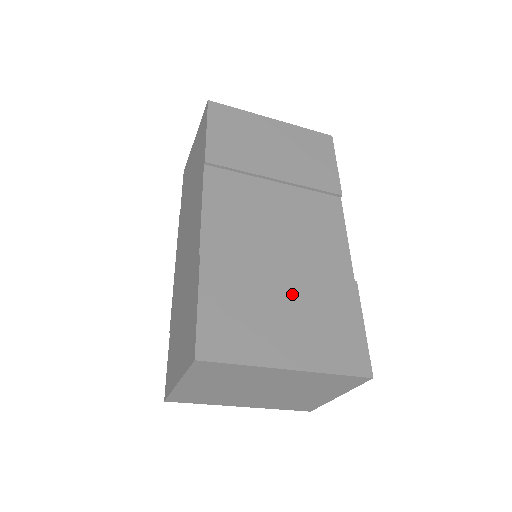
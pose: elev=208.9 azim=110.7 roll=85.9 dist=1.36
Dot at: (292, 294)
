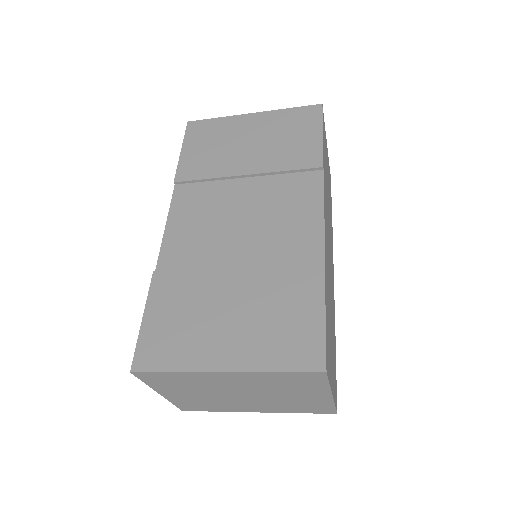
Dot at: (240, 292)
